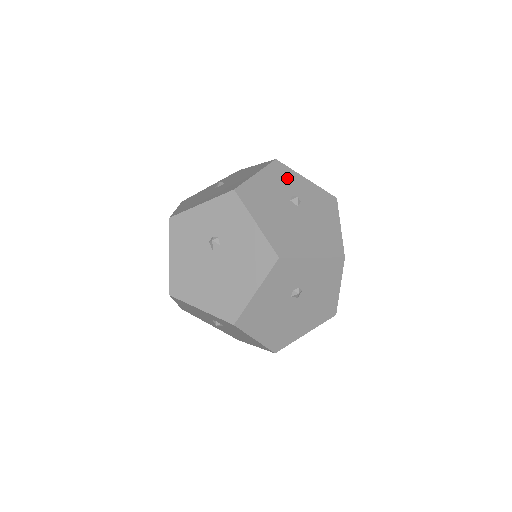
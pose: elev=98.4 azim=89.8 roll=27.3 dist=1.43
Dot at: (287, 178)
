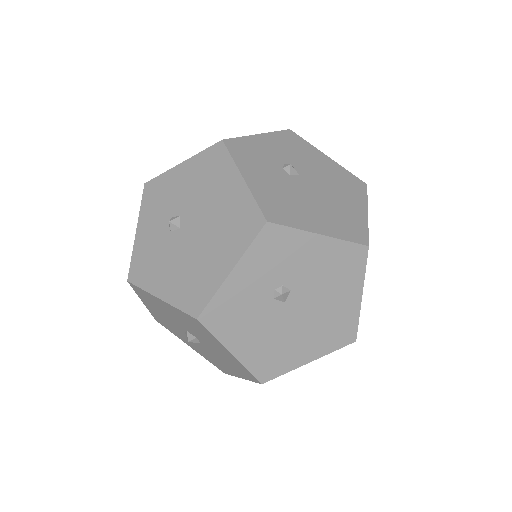
Dot at: (255, 152)
